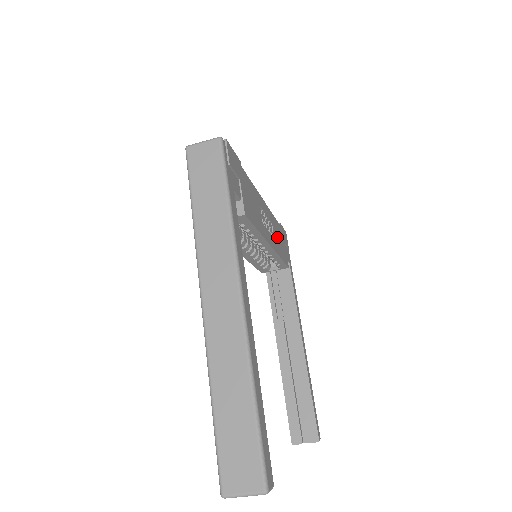
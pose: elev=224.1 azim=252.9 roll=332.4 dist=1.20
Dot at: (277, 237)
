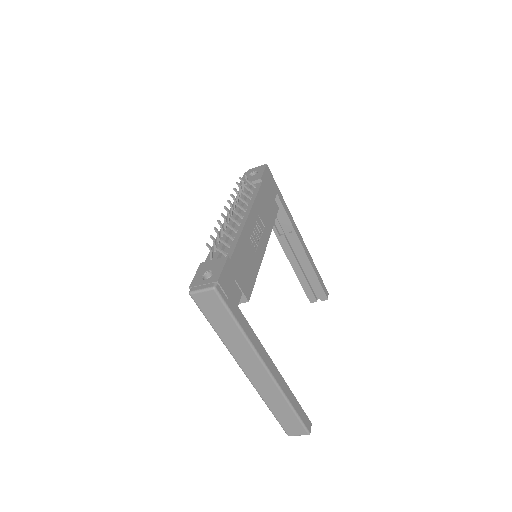
Dot at: (265, 212)
